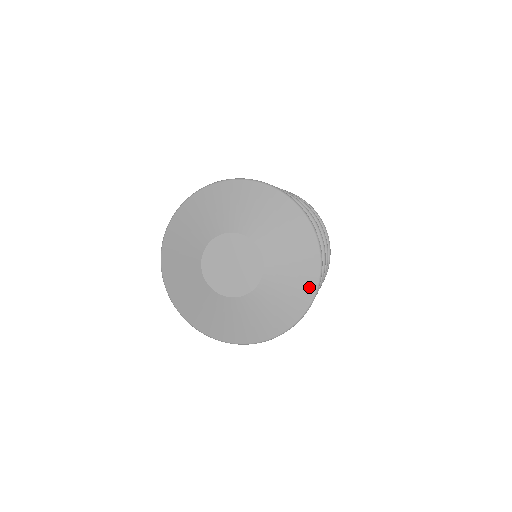
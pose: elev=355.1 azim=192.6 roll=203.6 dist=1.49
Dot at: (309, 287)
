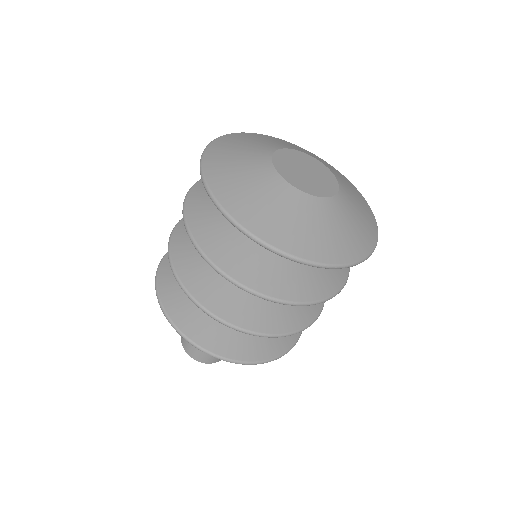
Dot at: (356, 250)
